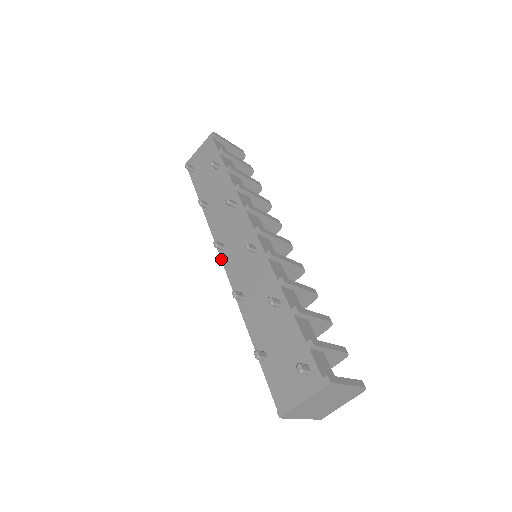
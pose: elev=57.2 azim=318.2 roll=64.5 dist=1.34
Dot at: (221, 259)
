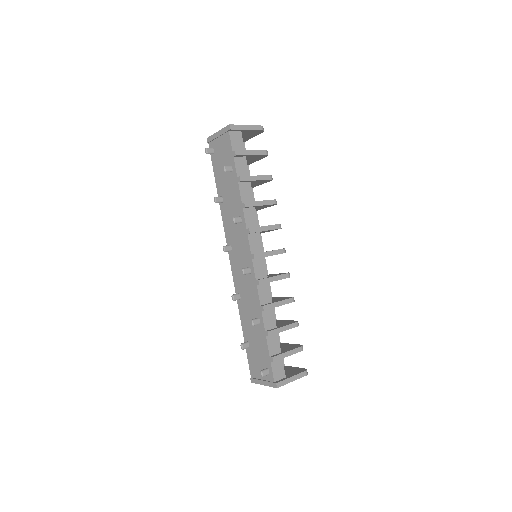
Dot at: (229, 257)
